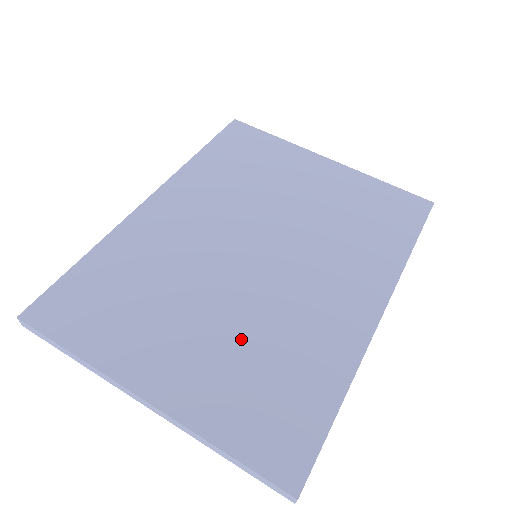
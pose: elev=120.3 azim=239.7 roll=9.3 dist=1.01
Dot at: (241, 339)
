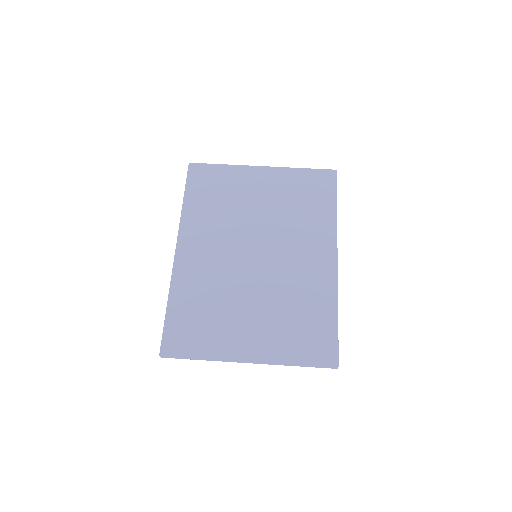
Dot at: (276, 308)
